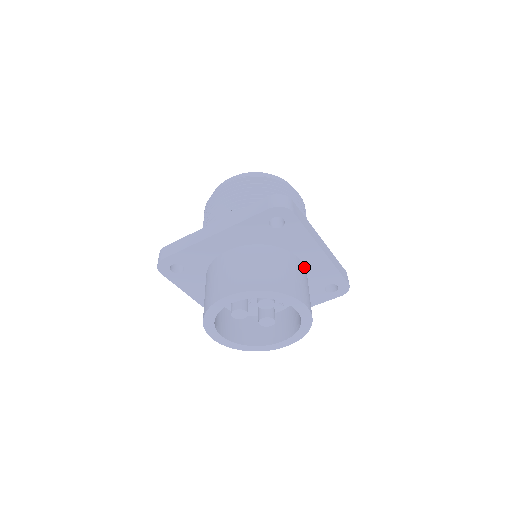
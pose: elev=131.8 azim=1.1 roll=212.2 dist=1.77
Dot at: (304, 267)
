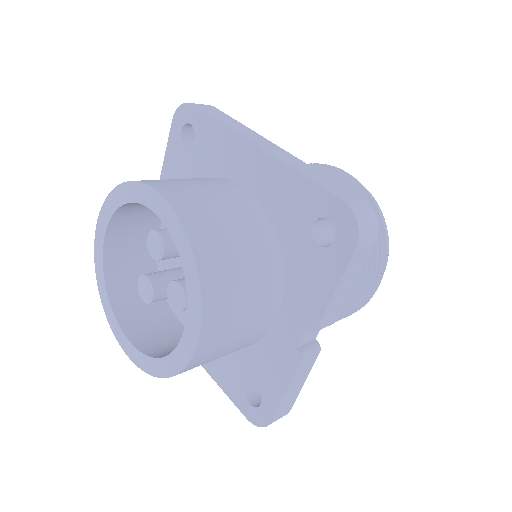
Dot at: (247, 195)
